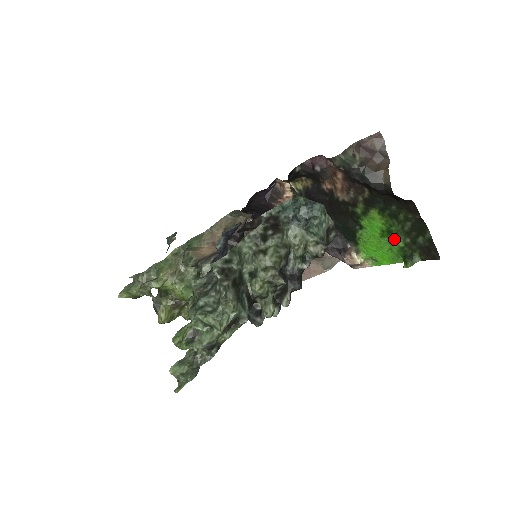
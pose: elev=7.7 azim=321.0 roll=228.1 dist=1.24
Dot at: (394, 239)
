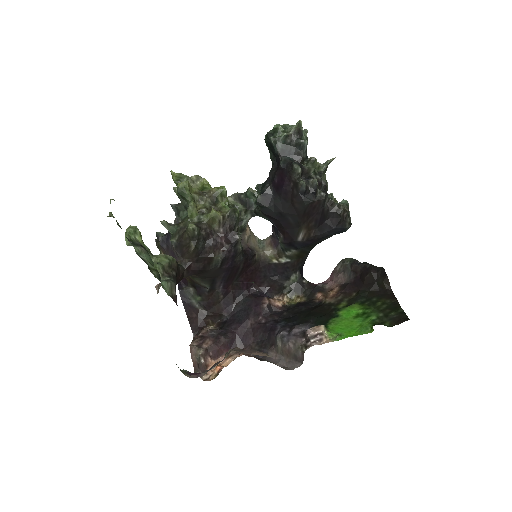
Dot at: (367, 316)
